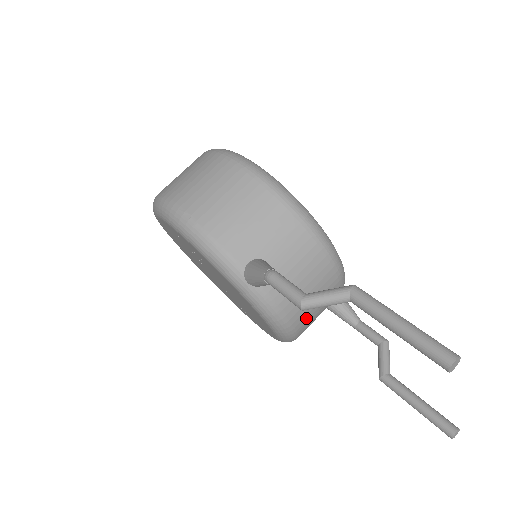
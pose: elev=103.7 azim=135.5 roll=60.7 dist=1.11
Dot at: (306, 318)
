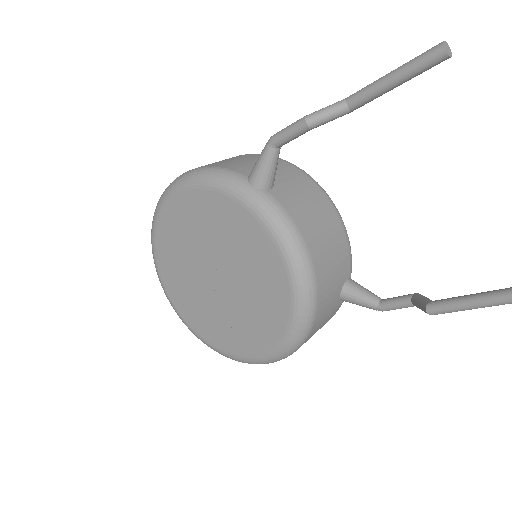
Dot at: (319, 252)
